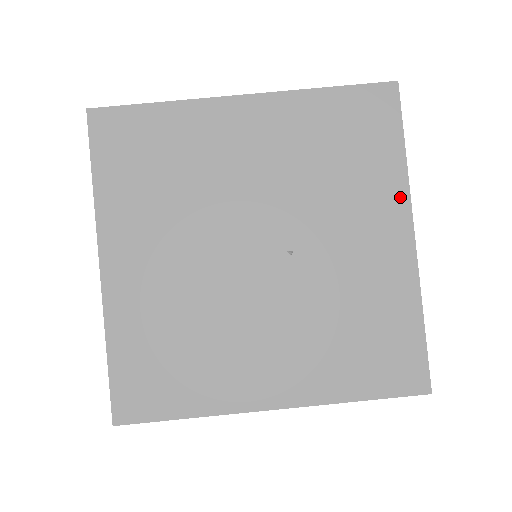
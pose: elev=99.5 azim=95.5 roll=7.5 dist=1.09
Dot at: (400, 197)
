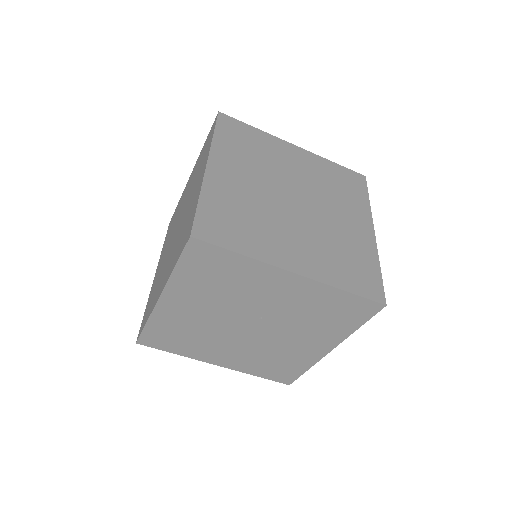
Dot at: (267, 269)
